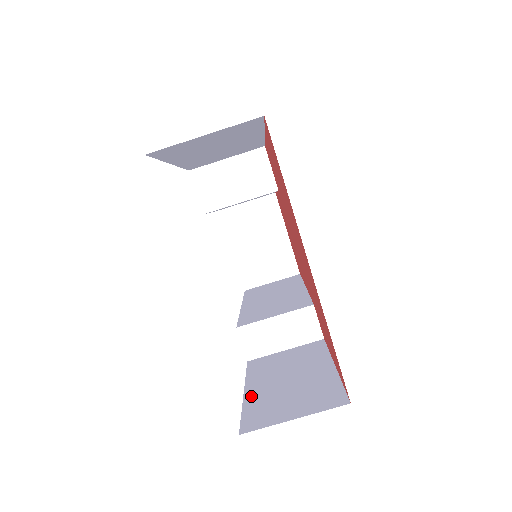
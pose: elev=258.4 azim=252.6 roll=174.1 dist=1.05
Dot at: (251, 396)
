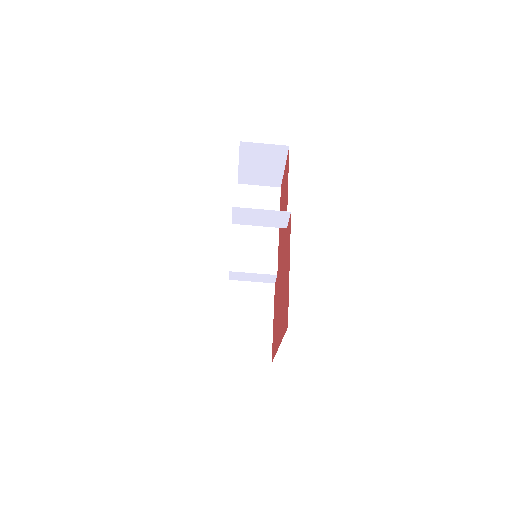
Dot at: (229, 327)
